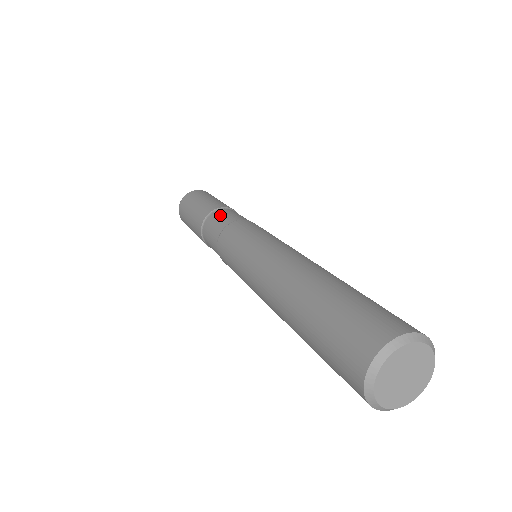
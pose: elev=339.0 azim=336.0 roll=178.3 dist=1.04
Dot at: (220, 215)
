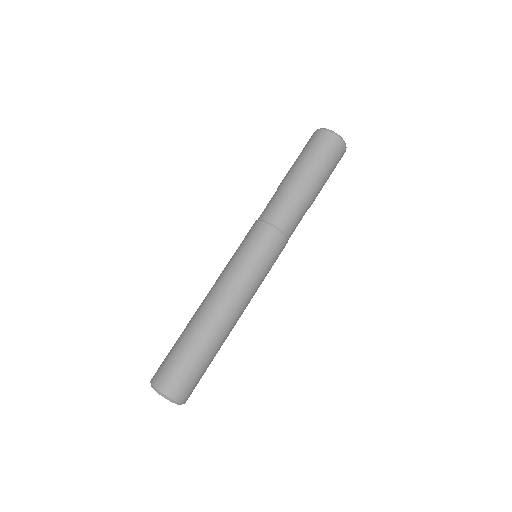
Dot at: (278, 201)
